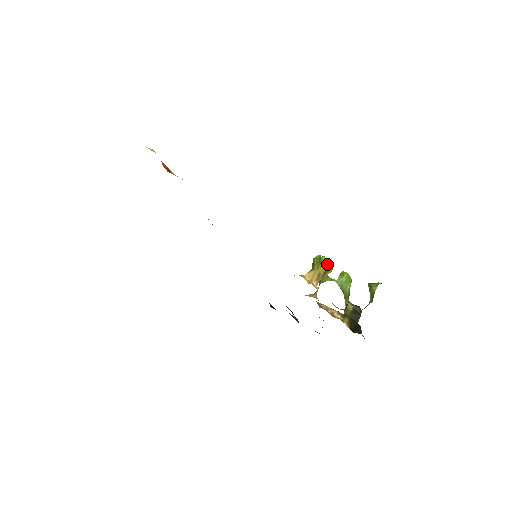
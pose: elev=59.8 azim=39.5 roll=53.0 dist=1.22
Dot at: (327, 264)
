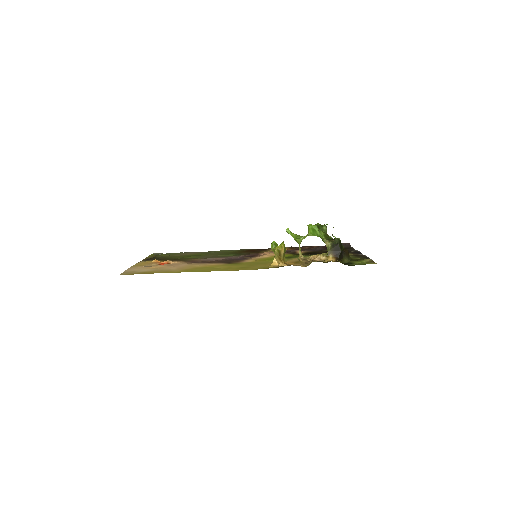
Dot at: (276, 249)
